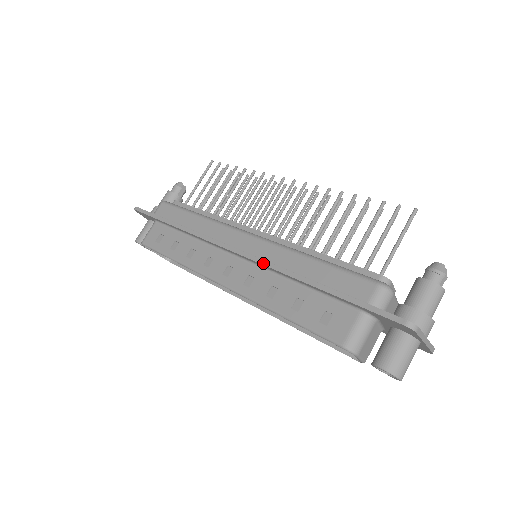
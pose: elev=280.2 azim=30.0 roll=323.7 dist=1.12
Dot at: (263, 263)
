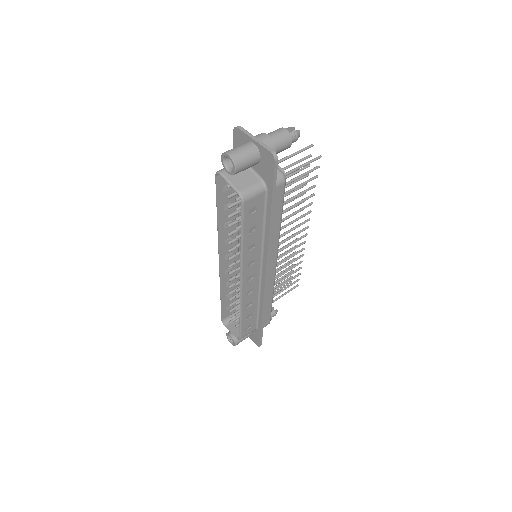
Dot at: occluded
